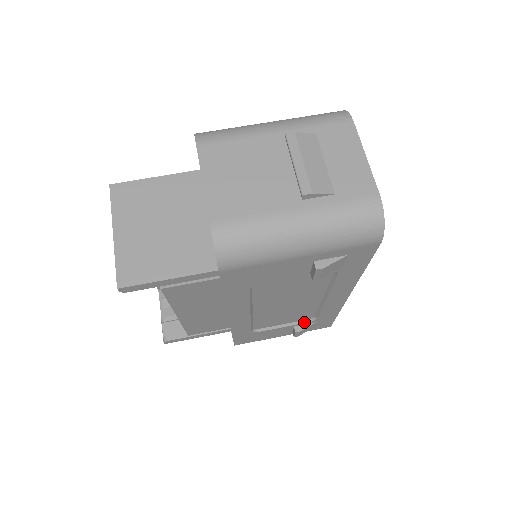
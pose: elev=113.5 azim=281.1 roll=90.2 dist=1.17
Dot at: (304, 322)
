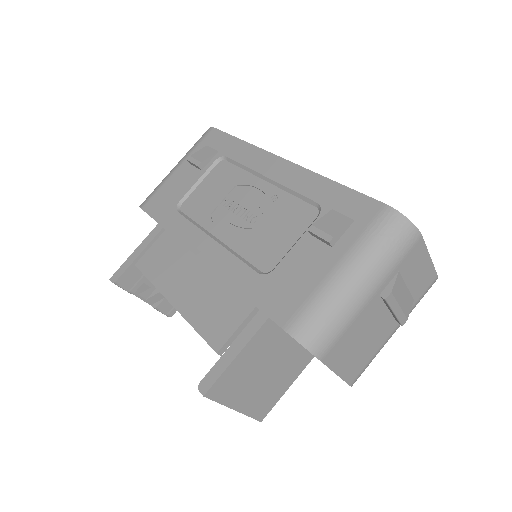
Dot at: occluded
